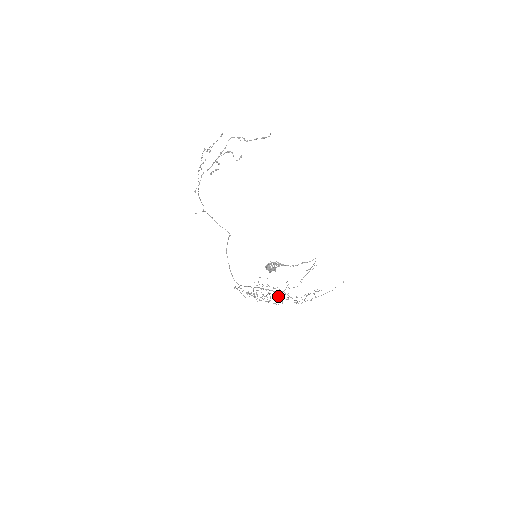
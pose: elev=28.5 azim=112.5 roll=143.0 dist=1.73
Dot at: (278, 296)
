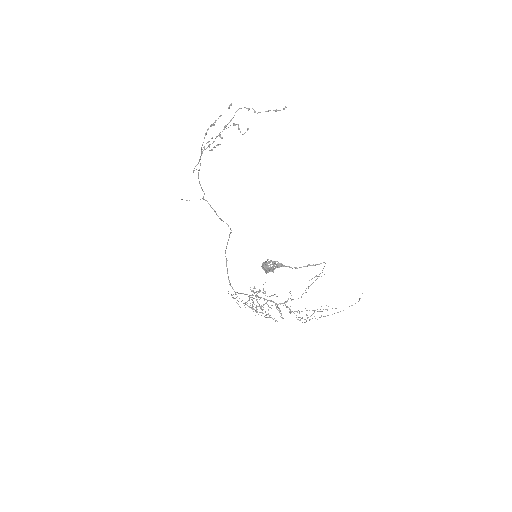
Dot at: occluded
